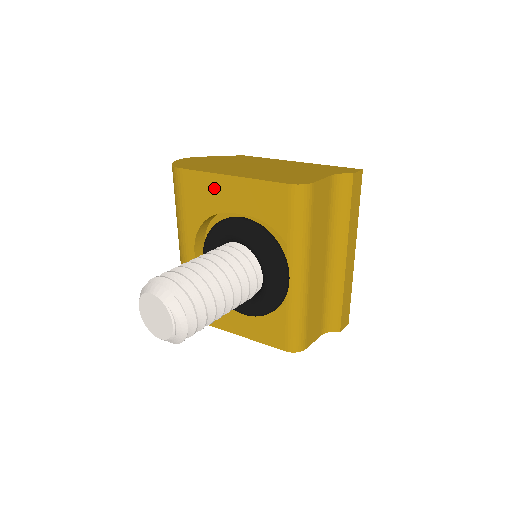
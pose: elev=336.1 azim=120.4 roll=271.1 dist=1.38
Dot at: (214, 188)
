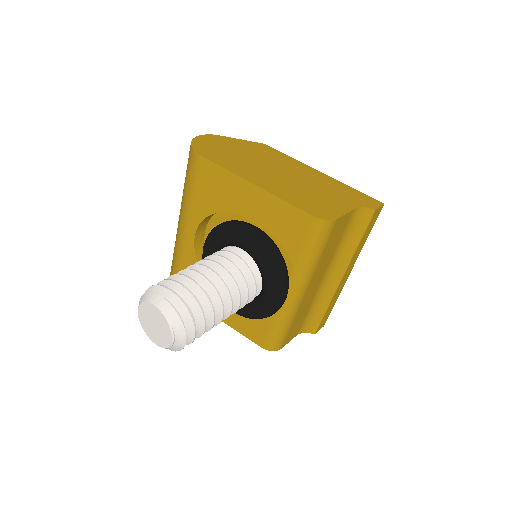
Dot at: (232, 188)
